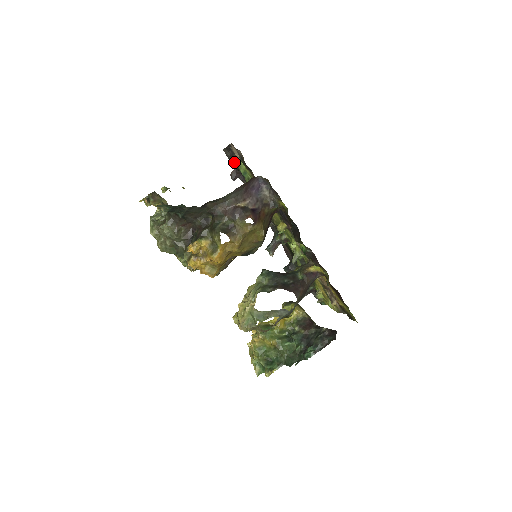
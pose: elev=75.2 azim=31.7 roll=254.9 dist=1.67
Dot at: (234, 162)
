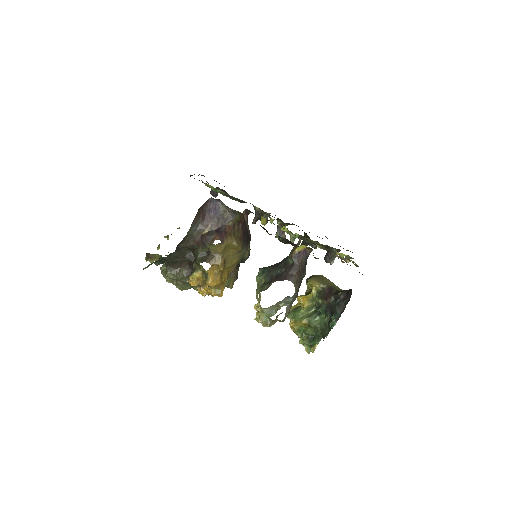
Dot at: occluded
